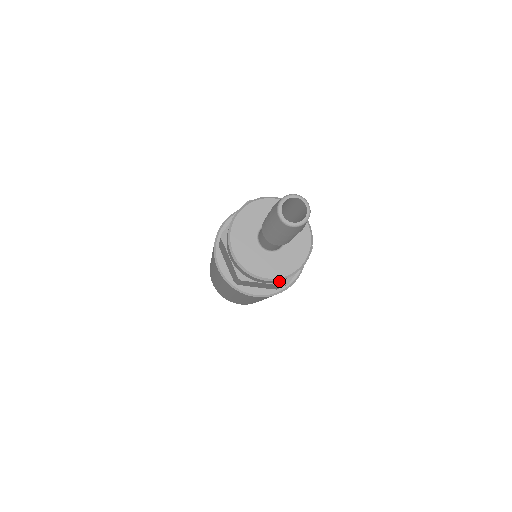
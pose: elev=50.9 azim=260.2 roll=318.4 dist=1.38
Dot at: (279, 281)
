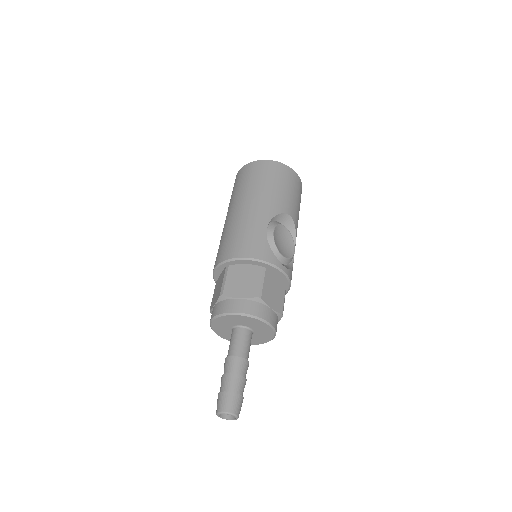
Dot at: occluded
